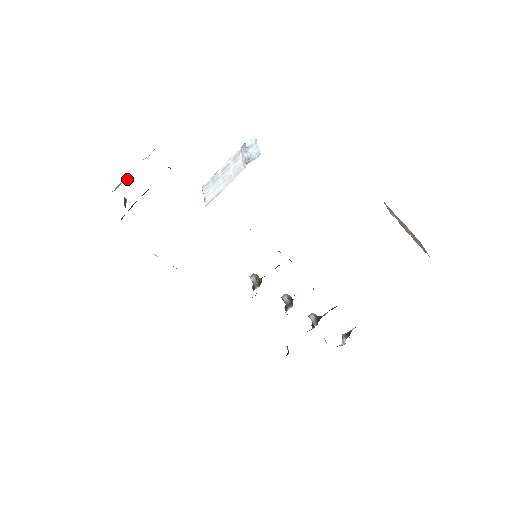
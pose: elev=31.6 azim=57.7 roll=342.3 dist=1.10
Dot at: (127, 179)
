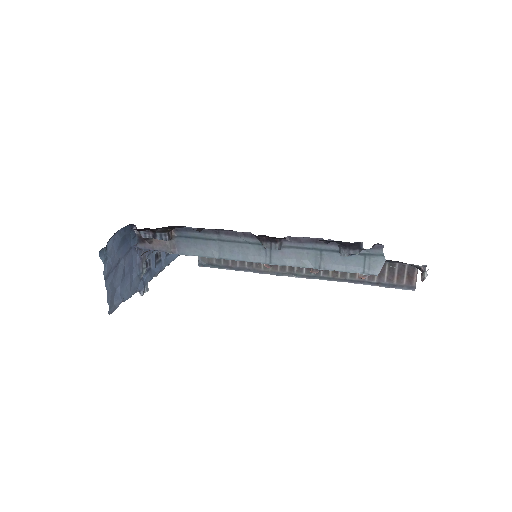
Dot at: (147, 287)
